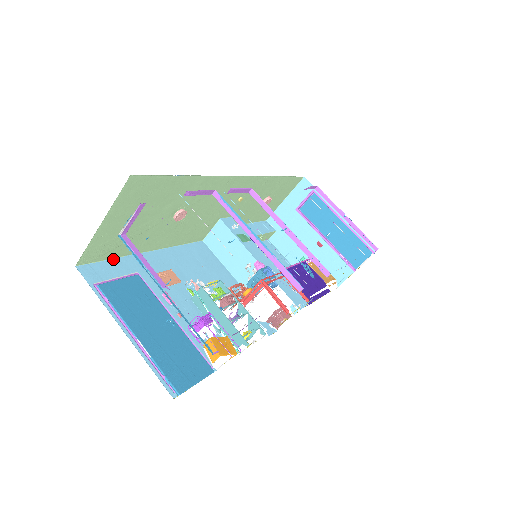
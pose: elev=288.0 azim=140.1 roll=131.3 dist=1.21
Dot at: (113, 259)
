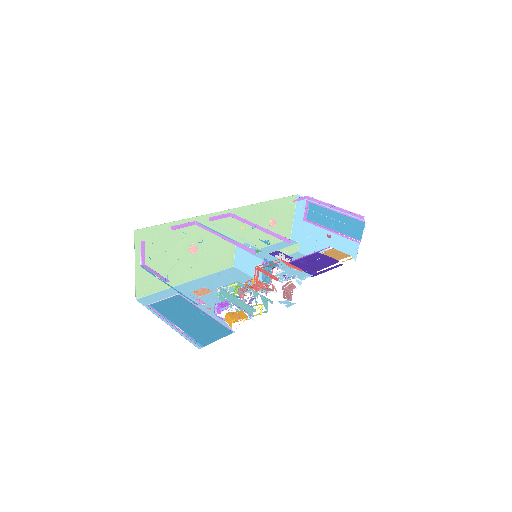
Dot at: (162, 291)
